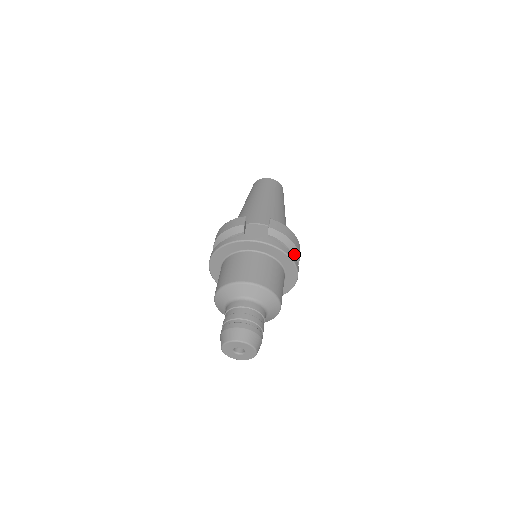
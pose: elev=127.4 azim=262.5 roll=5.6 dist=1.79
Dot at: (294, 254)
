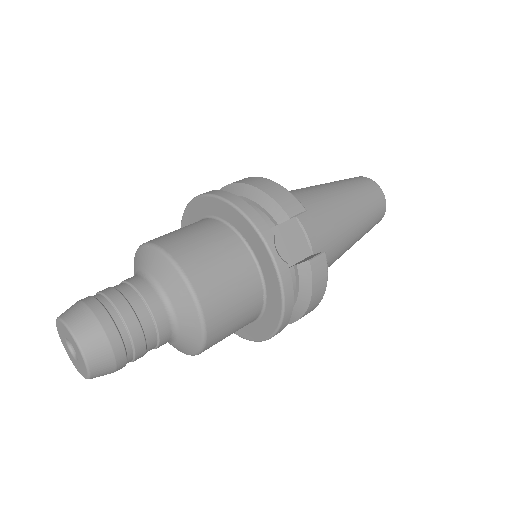
Dot at: (292, 315)
